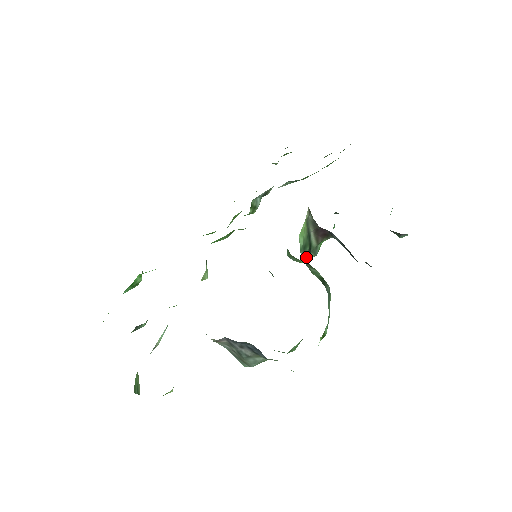
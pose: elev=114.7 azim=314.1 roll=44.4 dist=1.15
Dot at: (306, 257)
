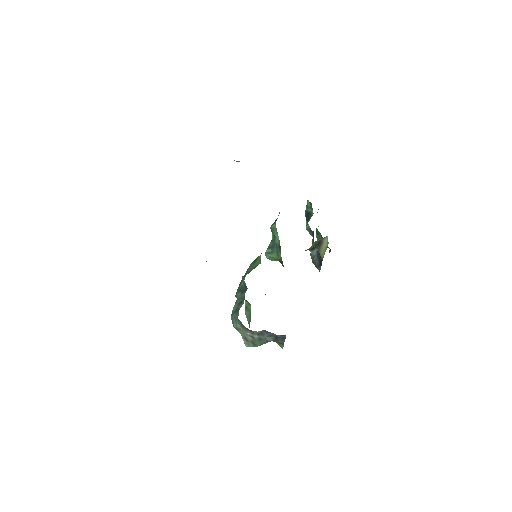
Dot at: occluded
